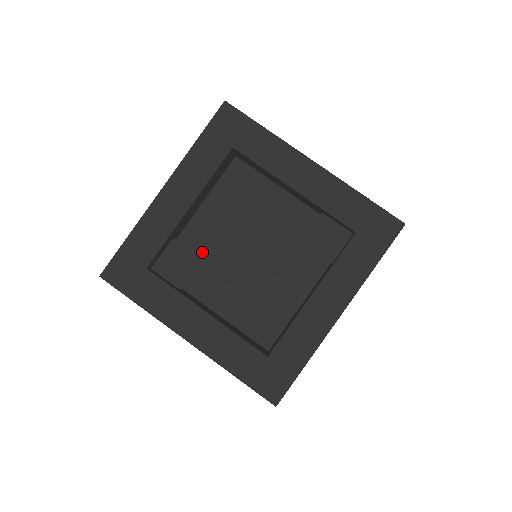
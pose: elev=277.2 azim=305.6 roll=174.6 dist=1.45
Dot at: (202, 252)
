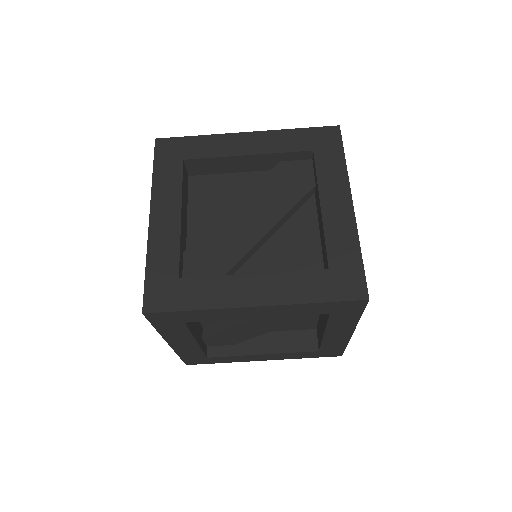
Dot at: (214, 244)
